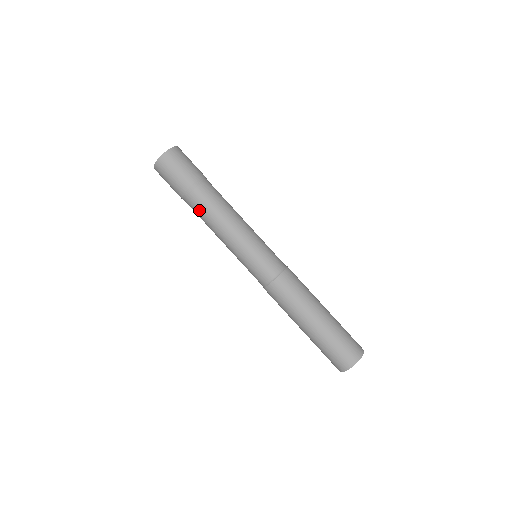
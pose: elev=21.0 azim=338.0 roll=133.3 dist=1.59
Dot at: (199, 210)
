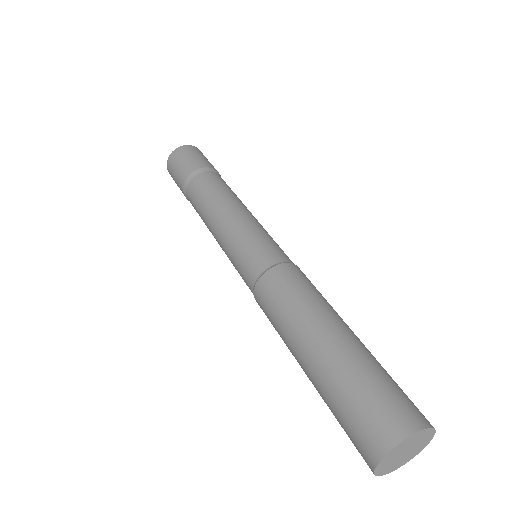
Dot at: (197, 194)
